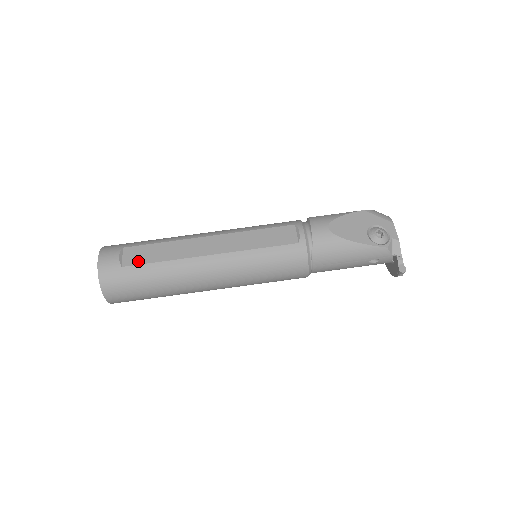
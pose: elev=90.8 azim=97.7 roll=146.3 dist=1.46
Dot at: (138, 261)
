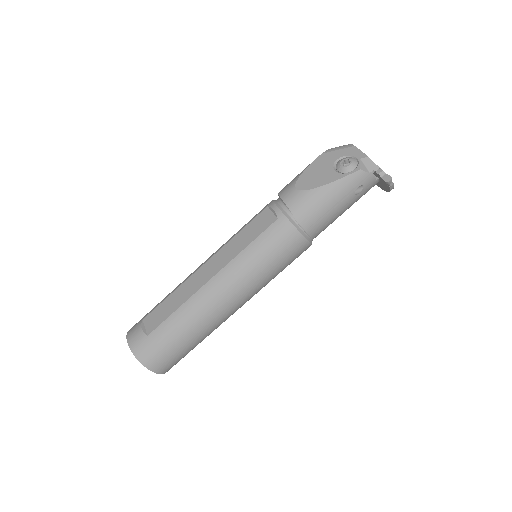
Dot at: (158, 322)
